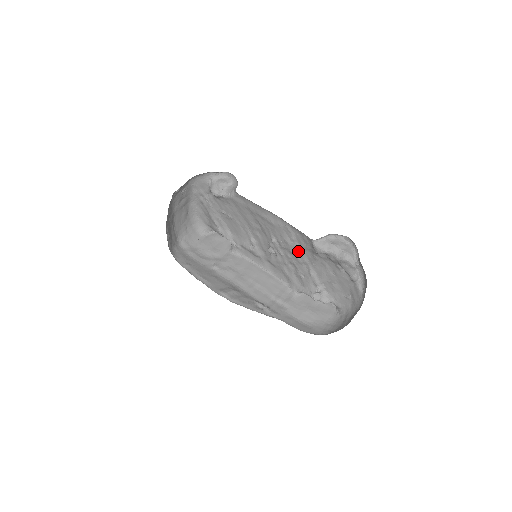
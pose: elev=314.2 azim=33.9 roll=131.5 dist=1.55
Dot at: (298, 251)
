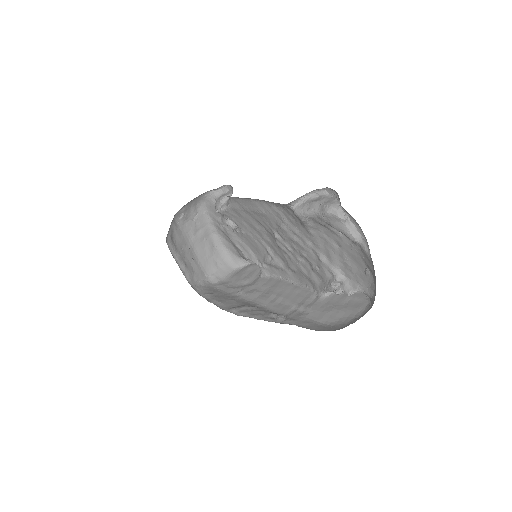
Dot at: (296, 235)
